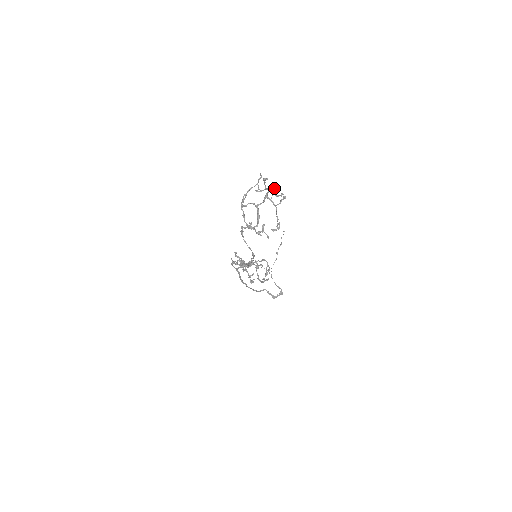
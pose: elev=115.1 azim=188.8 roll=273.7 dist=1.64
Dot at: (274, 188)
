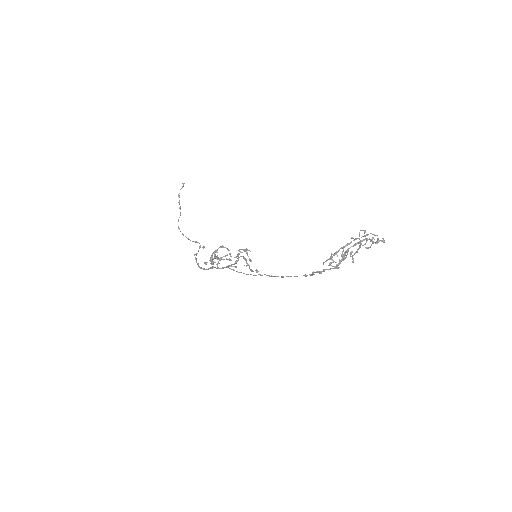
Dot at: occluded
